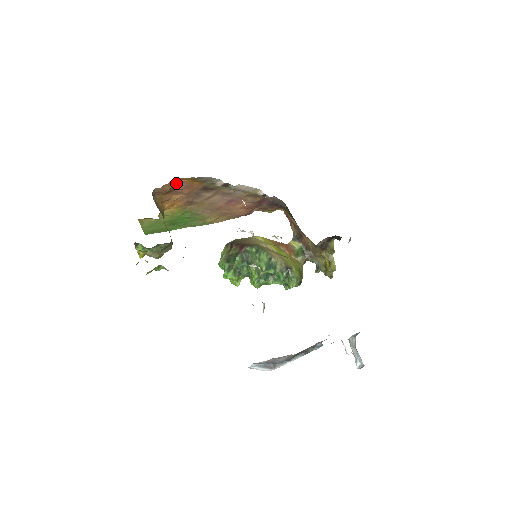
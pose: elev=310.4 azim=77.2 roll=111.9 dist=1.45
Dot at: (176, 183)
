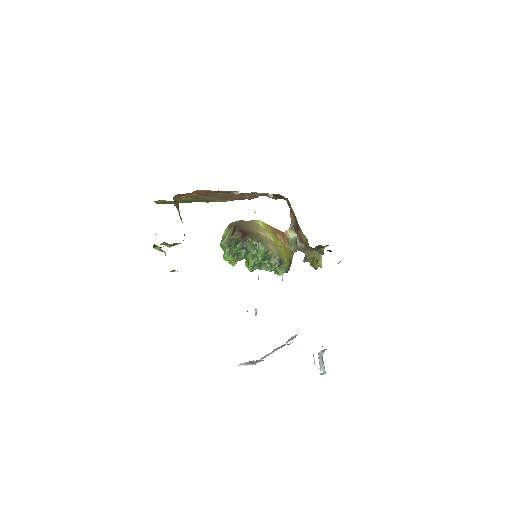
Dot at: (197, 192)
